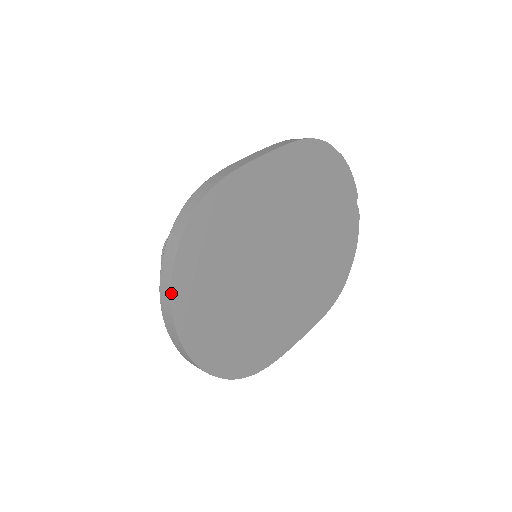
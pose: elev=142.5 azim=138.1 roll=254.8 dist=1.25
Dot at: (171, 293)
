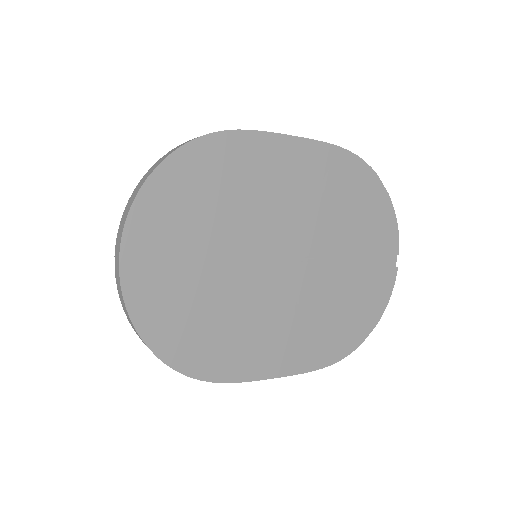
Dot at: (130, 209)
